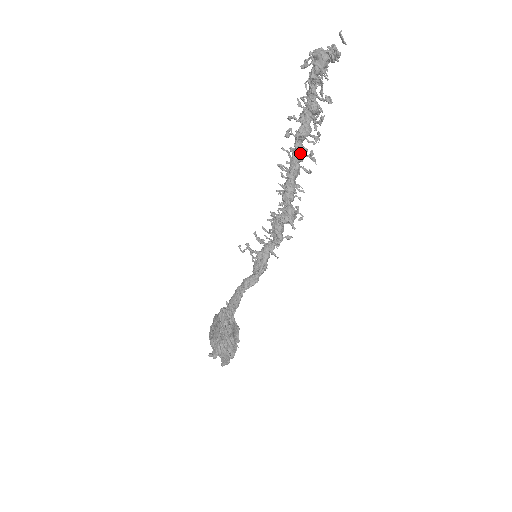
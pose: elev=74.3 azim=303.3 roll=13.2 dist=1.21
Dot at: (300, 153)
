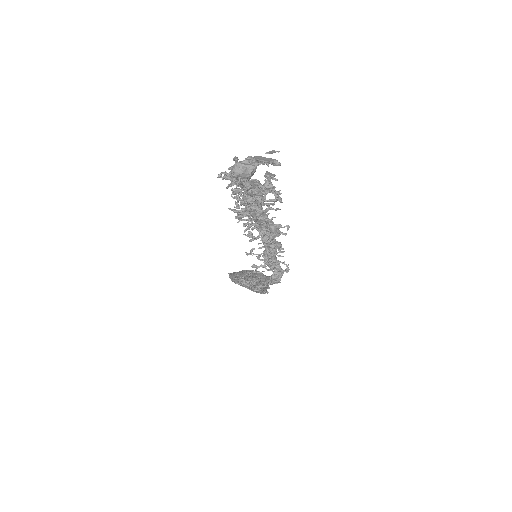
Dot at: occluded
